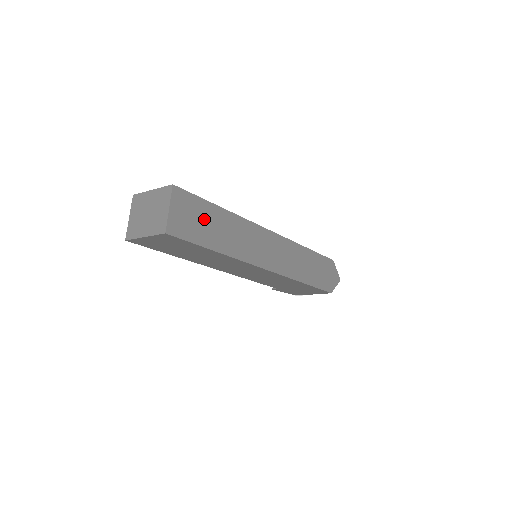
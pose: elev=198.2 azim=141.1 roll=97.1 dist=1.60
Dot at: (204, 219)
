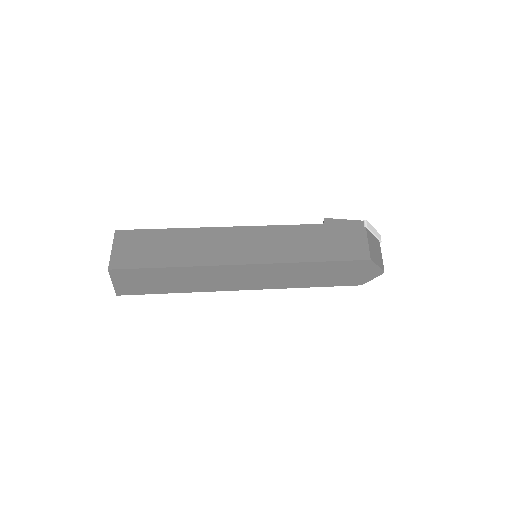
Dot at: (151, 279)
